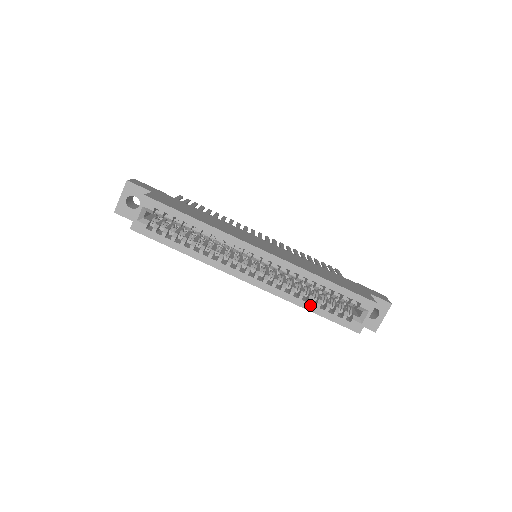
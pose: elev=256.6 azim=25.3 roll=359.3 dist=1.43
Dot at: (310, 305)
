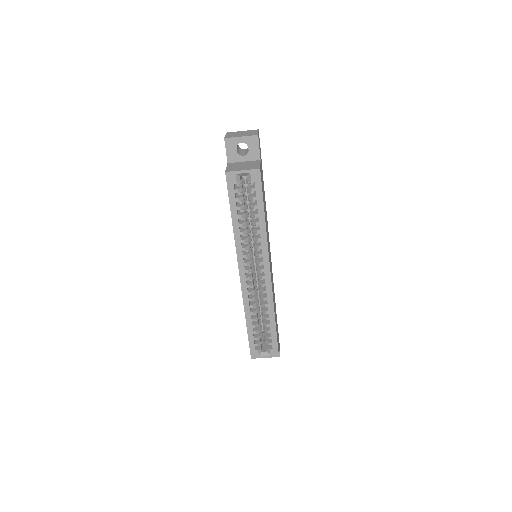
Dot at: (251, 321)
